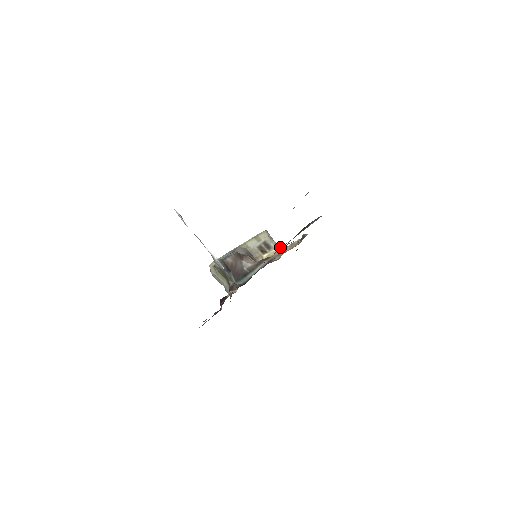
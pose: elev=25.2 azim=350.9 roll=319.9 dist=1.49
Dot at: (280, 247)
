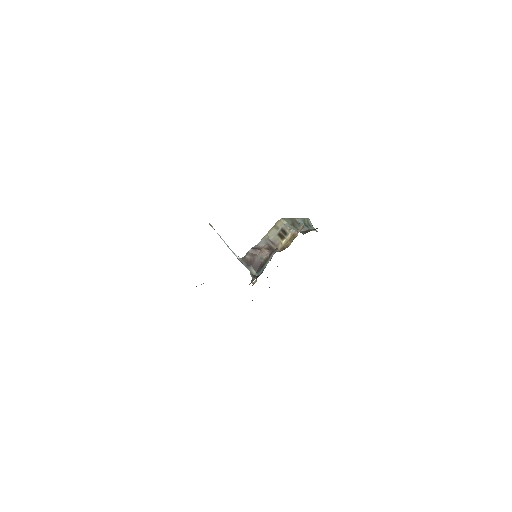
Dot at: (292, 232)
